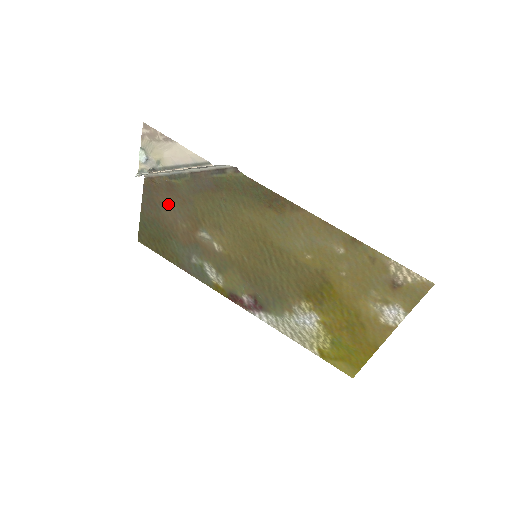
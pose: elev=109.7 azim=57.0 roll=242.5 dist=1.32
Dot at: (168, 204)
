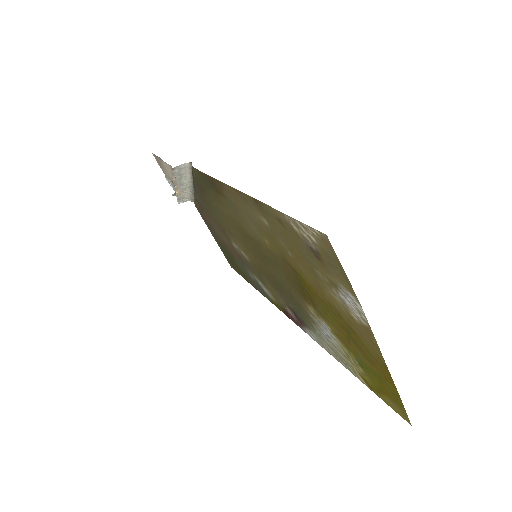
Dot at: (211, 222)
